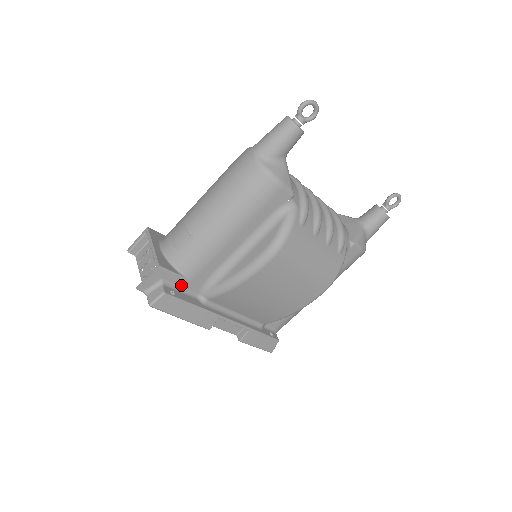
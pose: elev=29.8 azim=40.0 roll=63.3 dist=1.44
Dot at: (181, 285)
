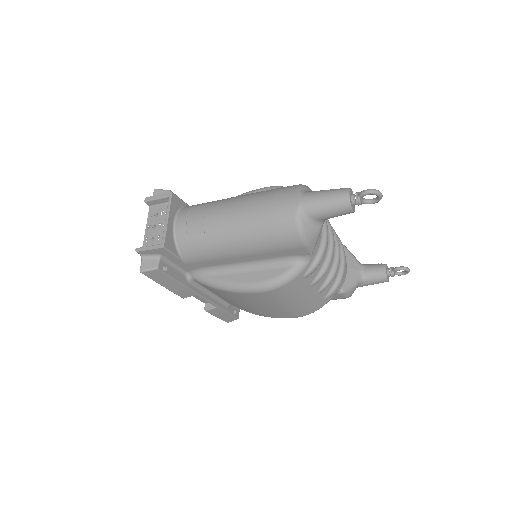
Dot at: (176, 263)
